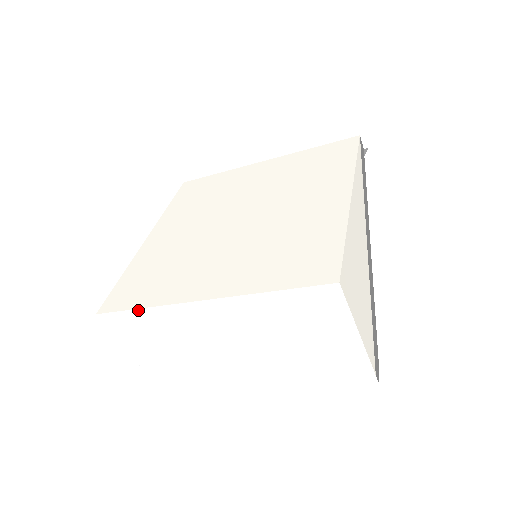
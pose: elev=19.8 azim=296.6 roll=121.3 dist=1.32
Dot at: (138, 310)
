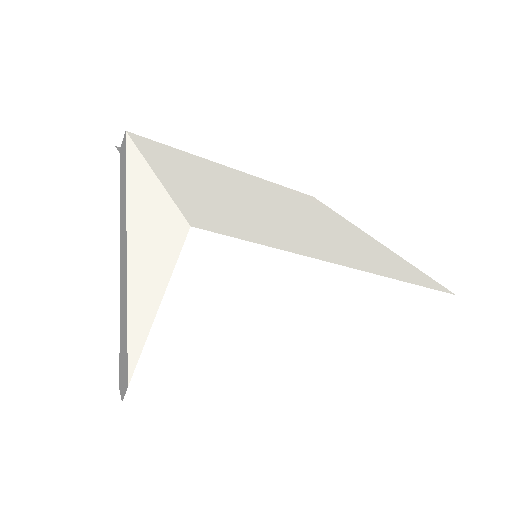
Dot at: (266, 248)
